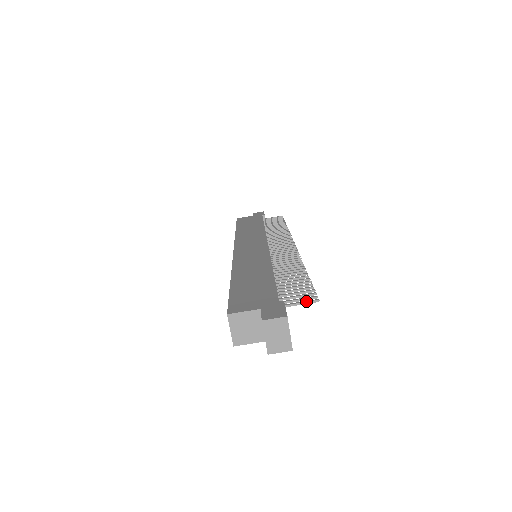
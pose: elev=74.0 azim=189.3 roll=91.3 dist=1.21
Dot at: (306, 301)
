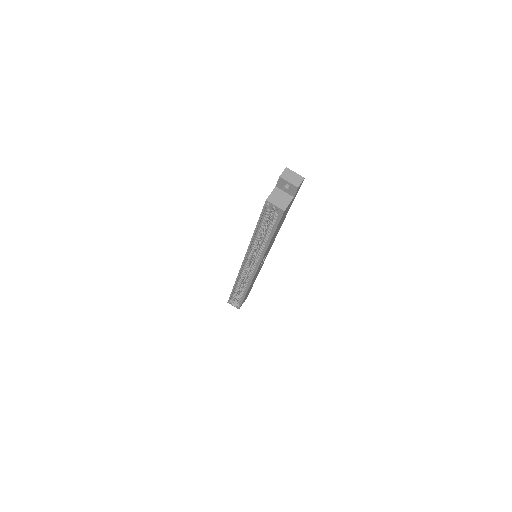
Dot at: occluded
